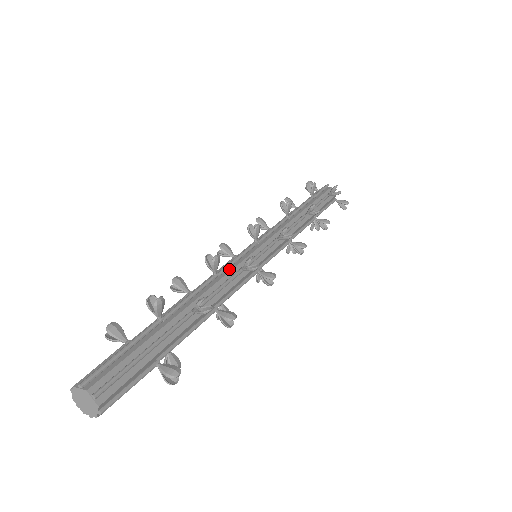
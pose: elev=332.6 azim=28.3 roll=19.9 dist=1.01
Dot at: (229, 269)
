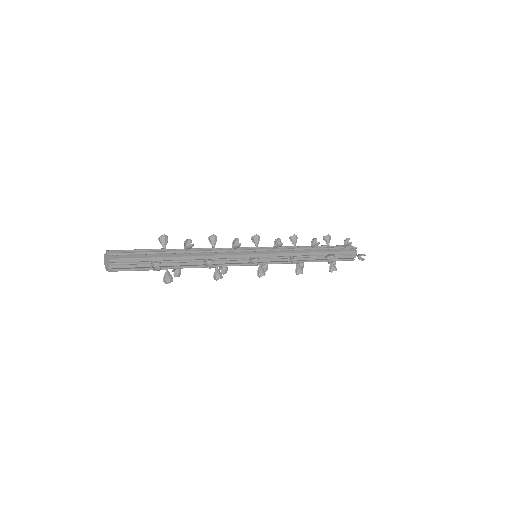
Dot at: (226, 249)
